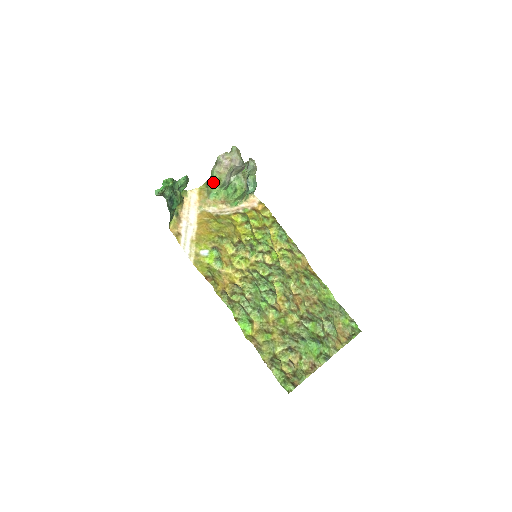
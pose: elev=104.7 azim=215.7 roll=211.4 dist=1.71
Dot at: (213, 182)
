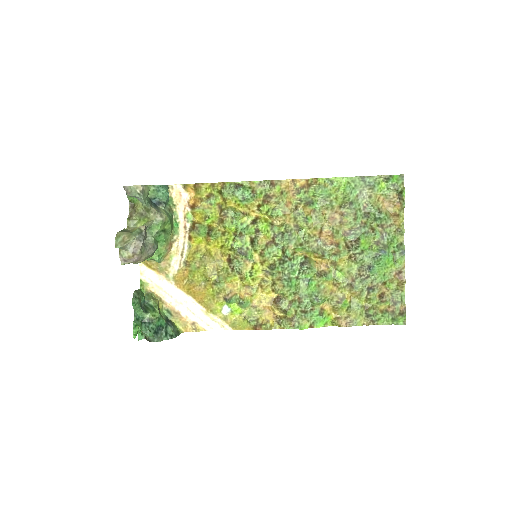
Dot at: occluded
